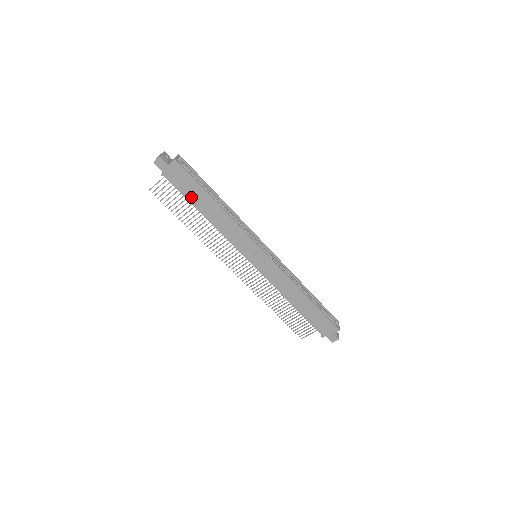
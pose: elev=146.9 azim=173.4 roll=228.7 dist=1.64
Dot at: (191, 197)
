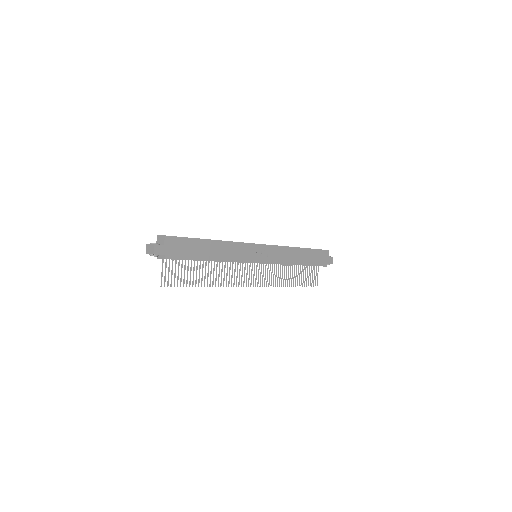
Dot at: (195, 254)
